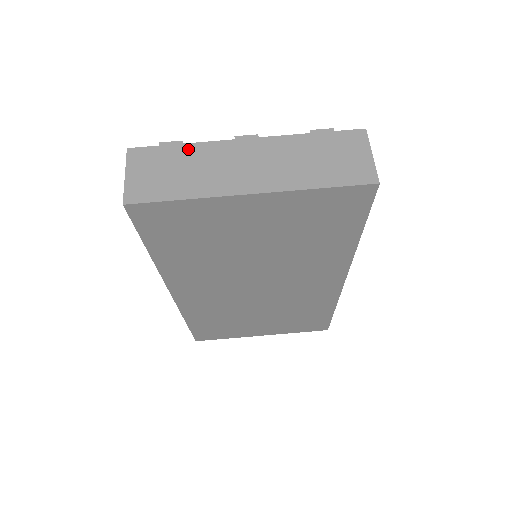
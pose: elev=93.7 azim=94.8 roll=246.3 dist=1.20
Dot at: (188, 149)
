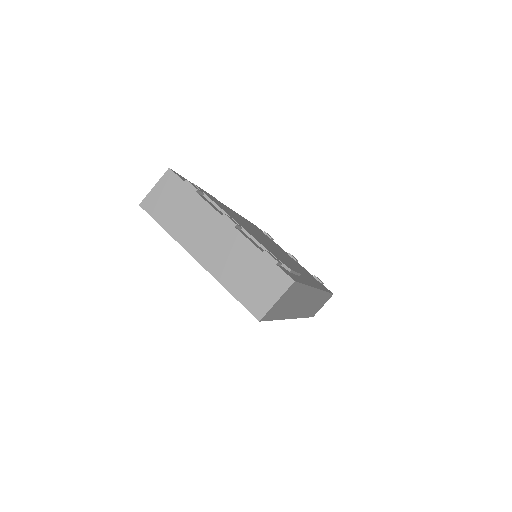
Dot at: (195, 199)
